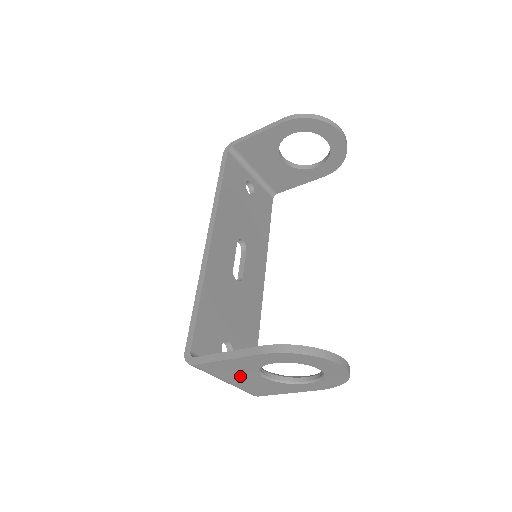
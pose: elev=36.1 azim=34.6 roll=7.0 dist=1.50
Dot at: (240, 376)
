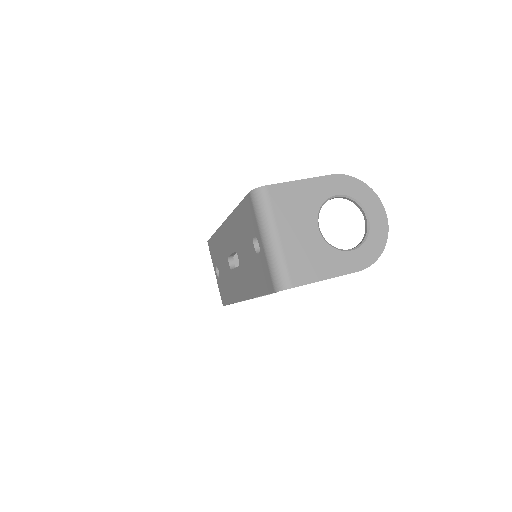
Dot at: (298, 221)
